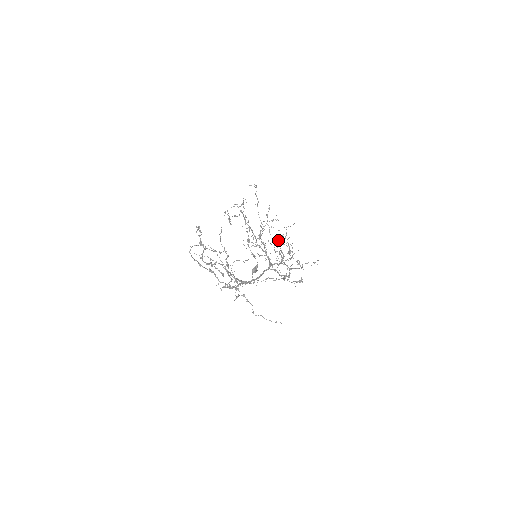
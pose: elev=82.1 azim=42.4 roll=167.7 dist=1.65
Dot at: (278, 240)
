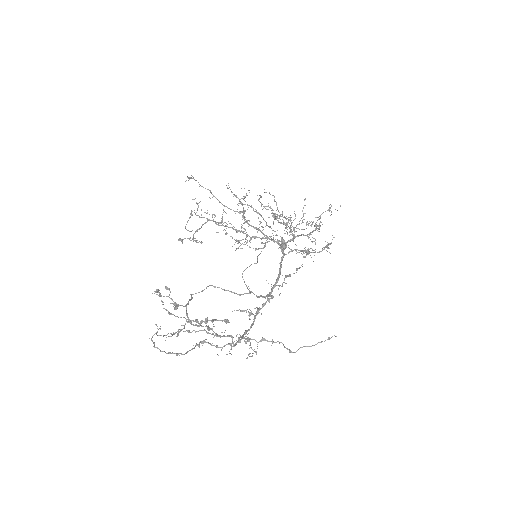
Dot at: occluded
